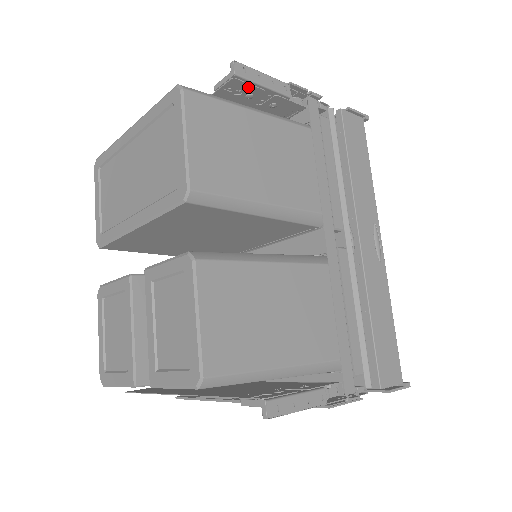
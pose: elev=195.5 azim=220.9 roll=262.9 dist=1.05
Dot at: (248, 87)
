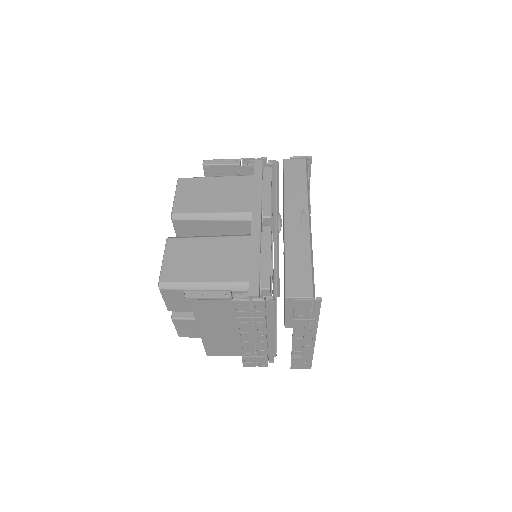
Dot at: (215, 168)
